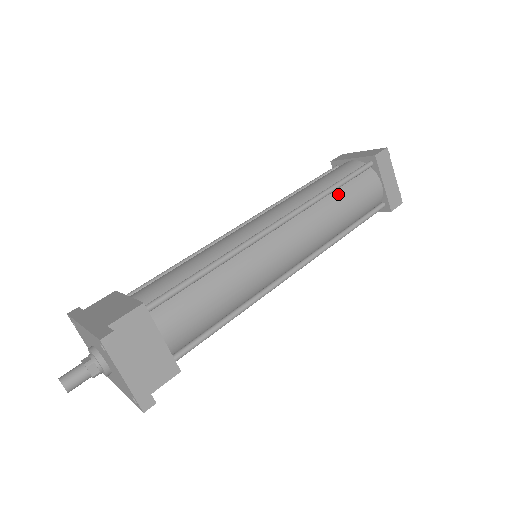
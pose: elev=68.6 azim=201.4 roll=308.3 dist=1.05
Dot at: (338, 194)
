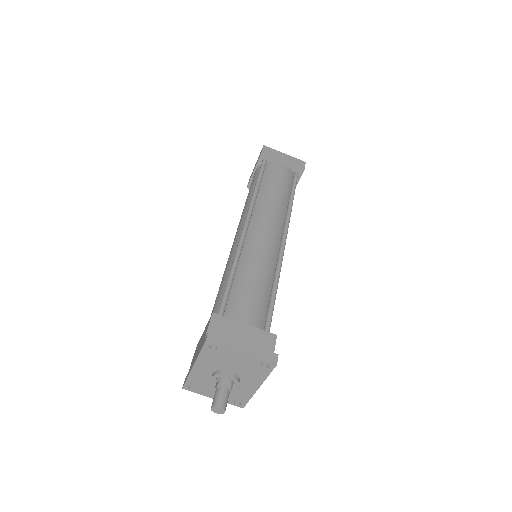
Dot at: (263, 186)
